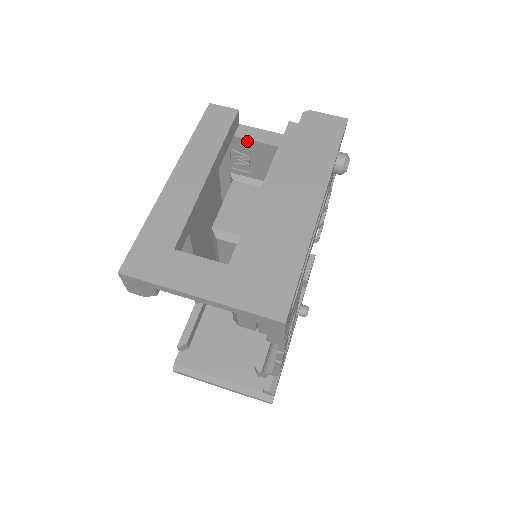
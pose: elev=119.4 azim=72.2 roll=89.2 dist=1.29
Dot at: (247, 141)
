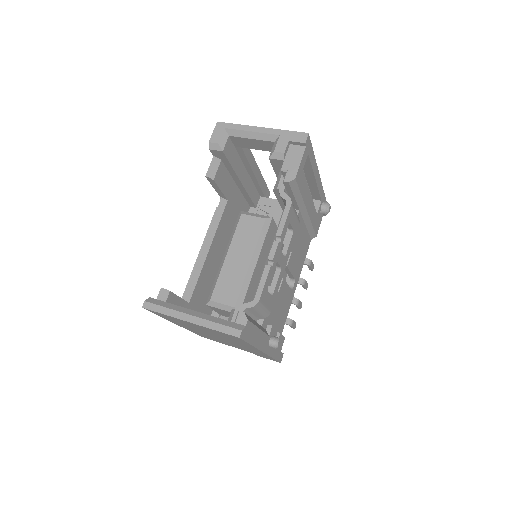
Dot at: (272, 200)
